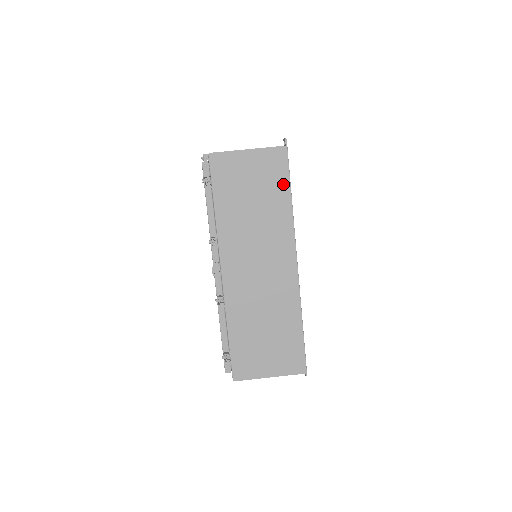
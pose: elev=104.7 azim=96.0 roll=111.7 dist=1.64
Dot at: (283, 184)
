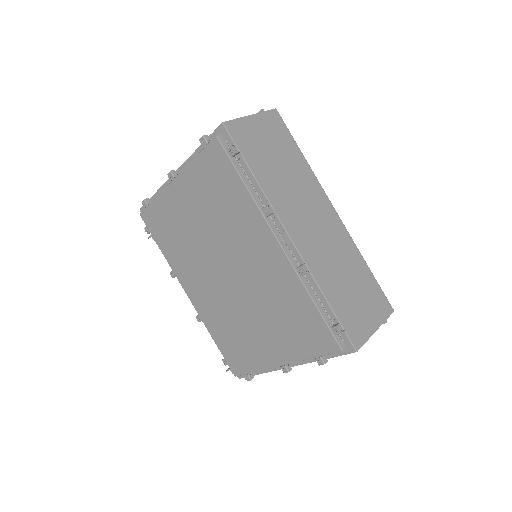
Dot at: (290, 142)
